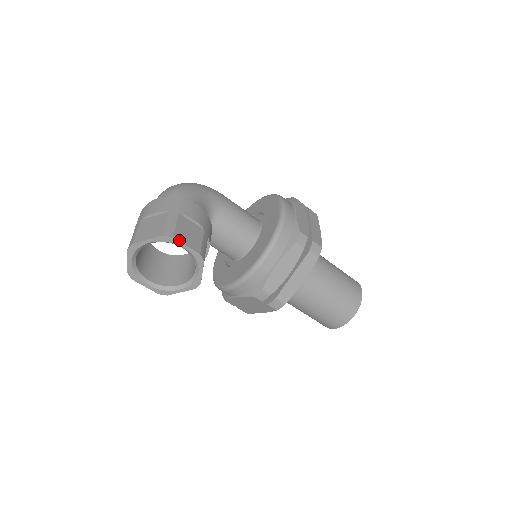
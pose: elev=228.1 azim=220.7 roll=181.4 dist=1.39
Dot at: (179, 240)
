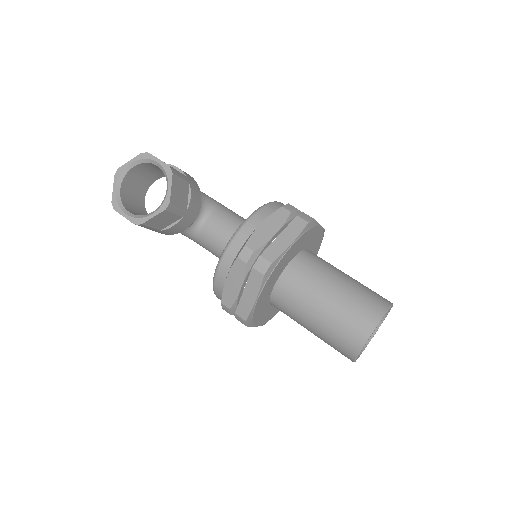
Dot at: (154, 156)
